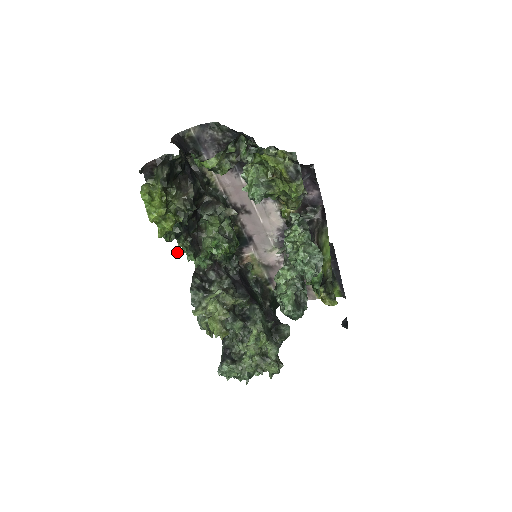
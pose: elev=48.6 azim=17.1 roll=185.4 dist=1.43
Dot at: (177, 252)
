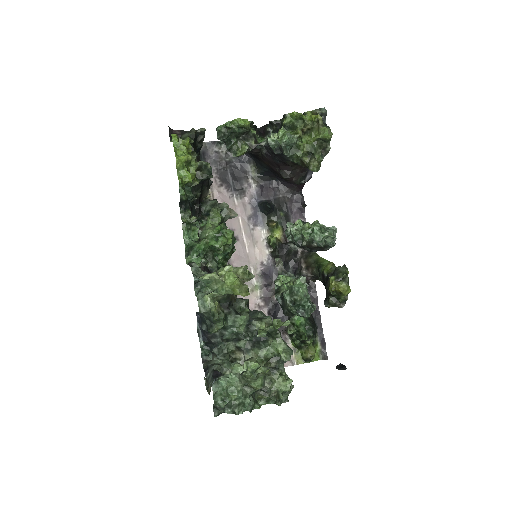
Dot at: occluded
